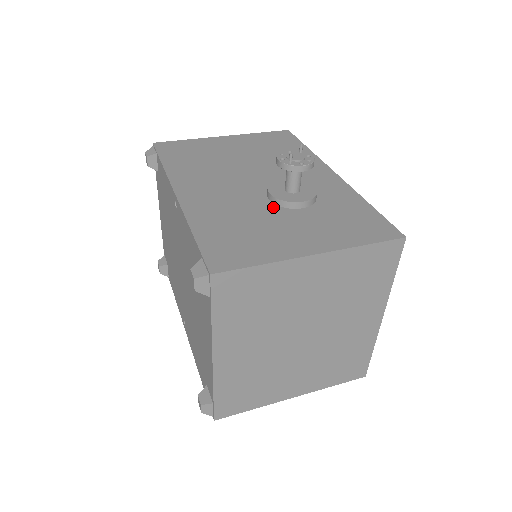
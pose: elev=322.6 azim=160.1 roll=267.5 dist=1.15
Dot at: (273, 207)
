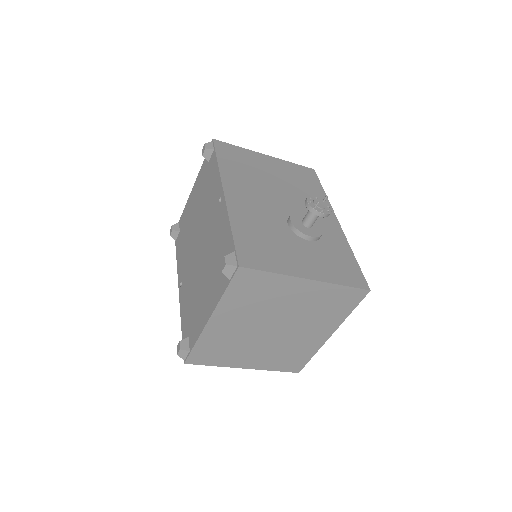
Dot at: (290, 232)
